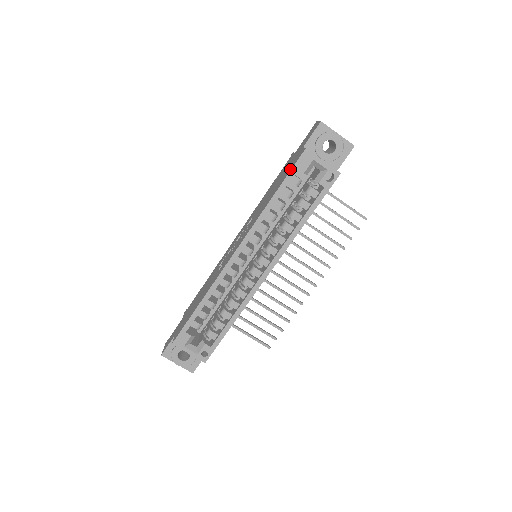
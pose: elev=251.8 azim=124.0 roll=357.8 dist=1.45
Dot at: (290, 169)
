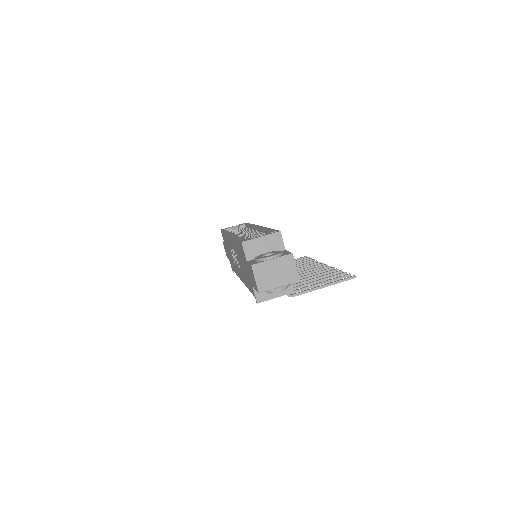
Dot at: (222, 233)
